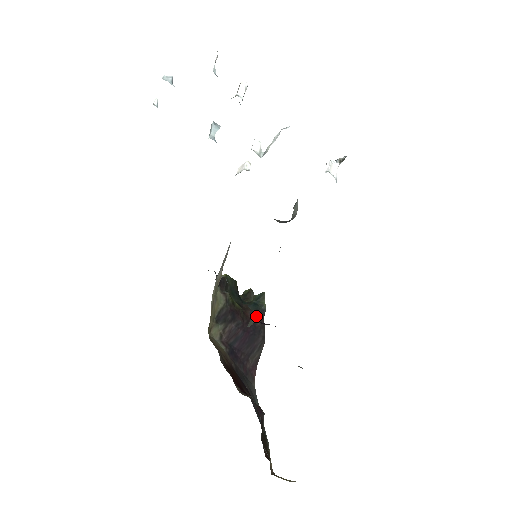
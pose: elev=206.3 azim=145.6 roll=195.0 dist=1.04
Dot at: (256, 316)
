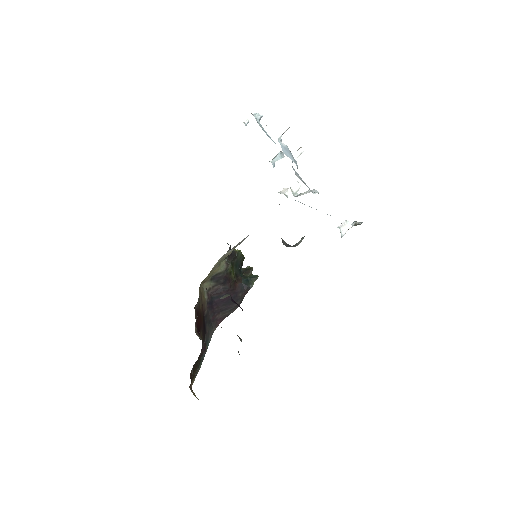
Dot at: (242, 289)
